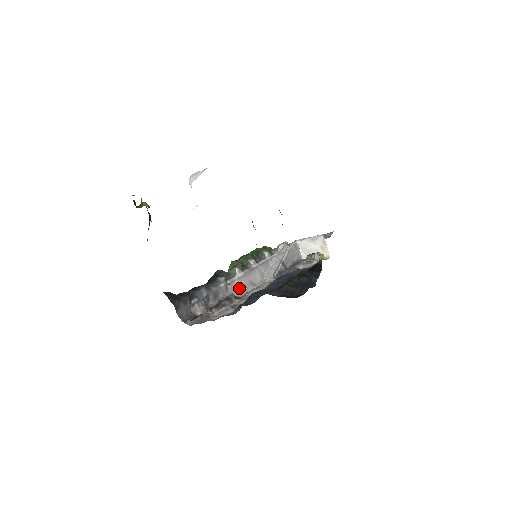
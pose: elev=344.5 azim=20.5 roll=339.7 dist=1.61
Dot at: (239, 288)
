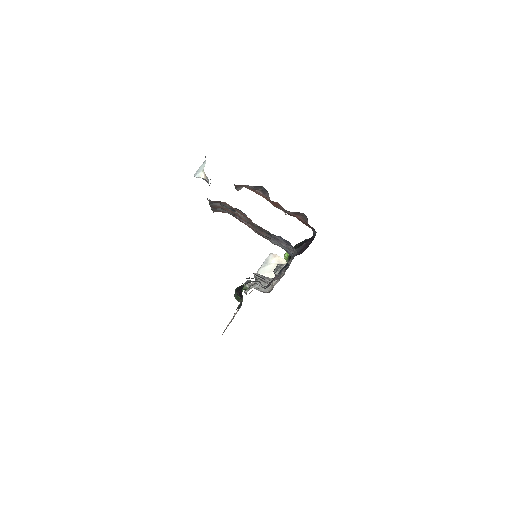
Dot at: occluded
